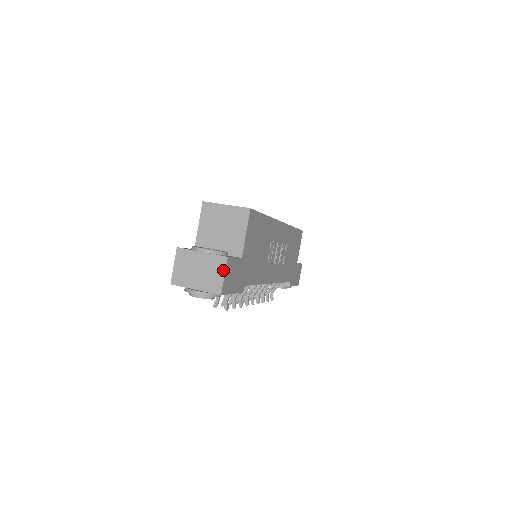
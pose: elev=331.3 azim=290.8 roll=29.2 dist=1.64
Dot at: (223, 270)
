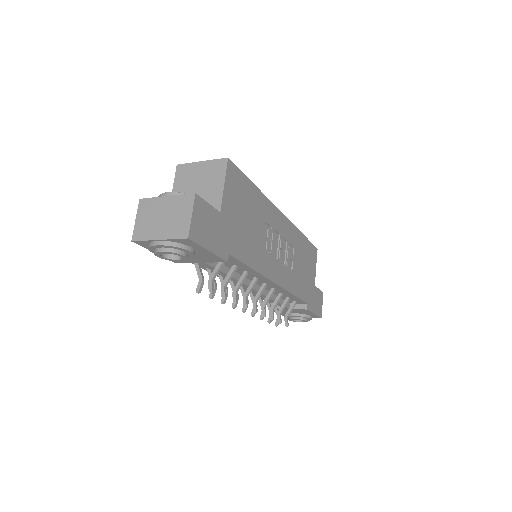
Dot at: (190, 209)
